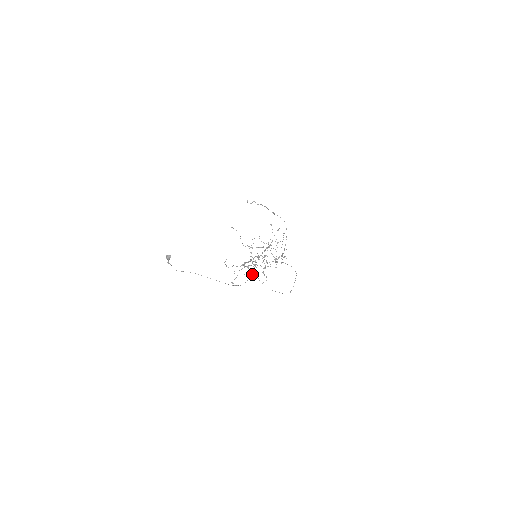
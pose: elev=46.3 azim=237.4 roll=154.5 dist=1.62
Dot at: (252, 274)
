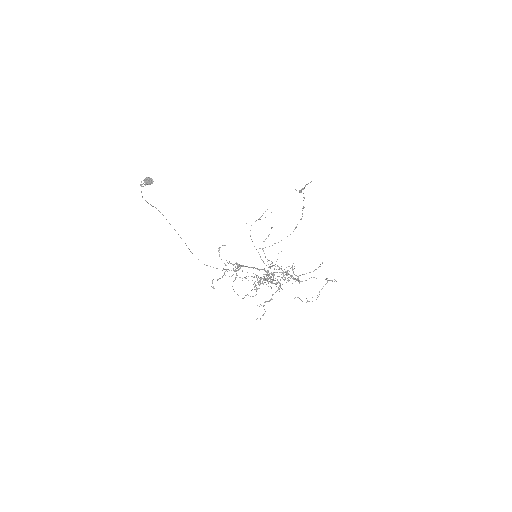
Dot at: (234, 271)
